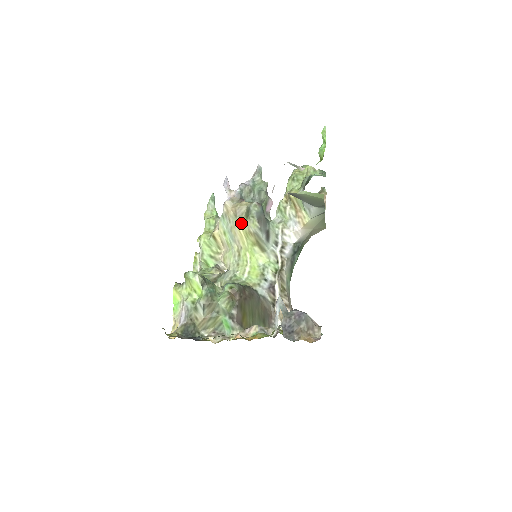
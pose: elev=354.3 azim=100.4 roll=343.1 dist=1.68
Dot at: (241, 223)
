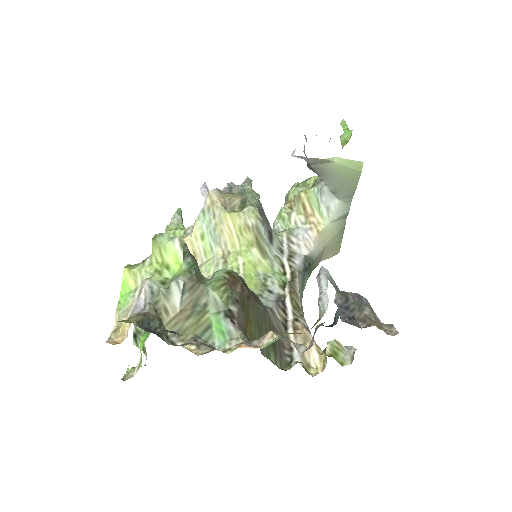
Dot at: (234, 214)
